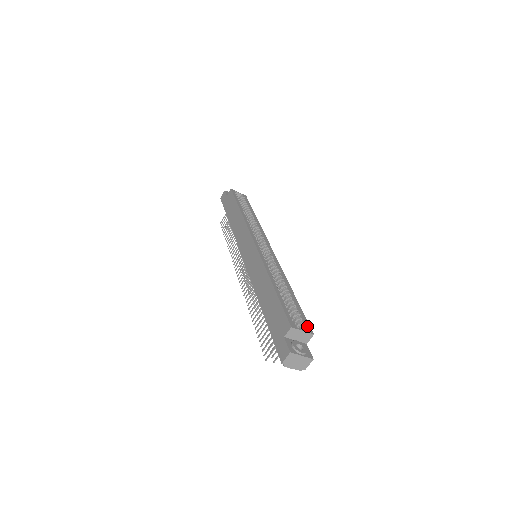
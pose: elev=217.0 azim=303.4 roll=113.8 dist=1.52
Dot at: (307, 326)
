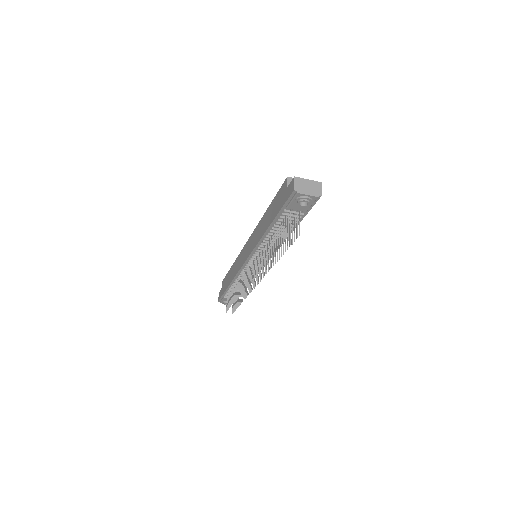
Dot at: occluded
